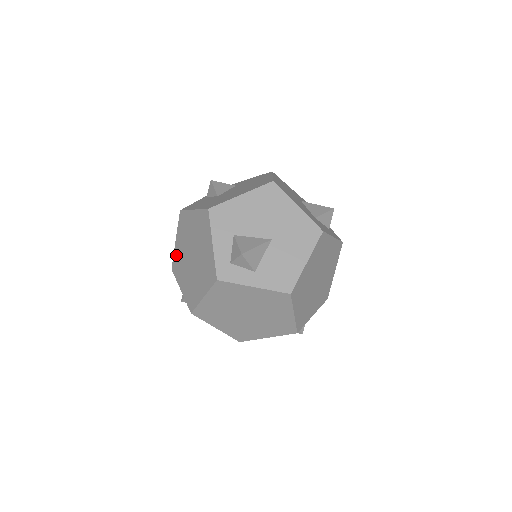
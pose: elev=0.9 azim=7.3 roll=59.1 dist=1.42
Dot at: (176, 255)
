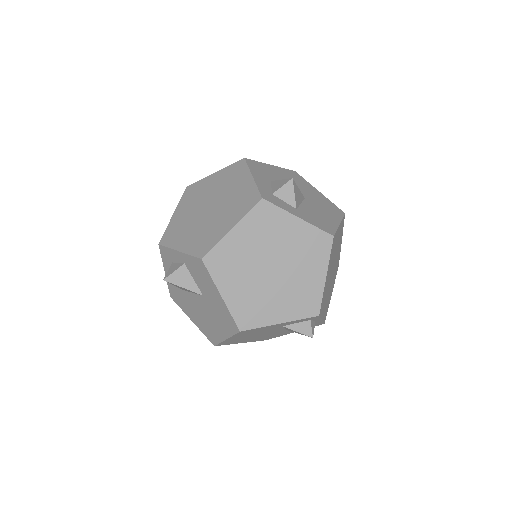
Dot at: (172, 225)
